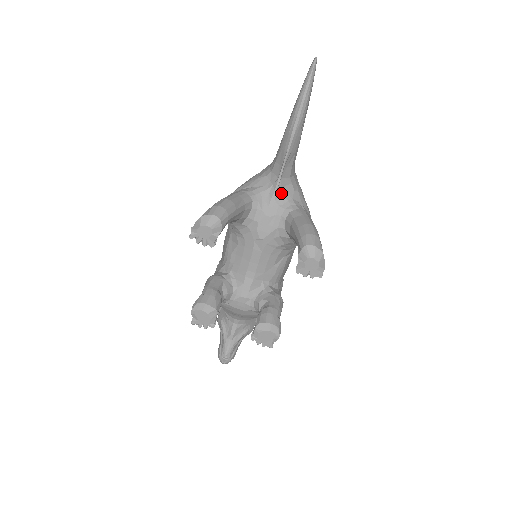
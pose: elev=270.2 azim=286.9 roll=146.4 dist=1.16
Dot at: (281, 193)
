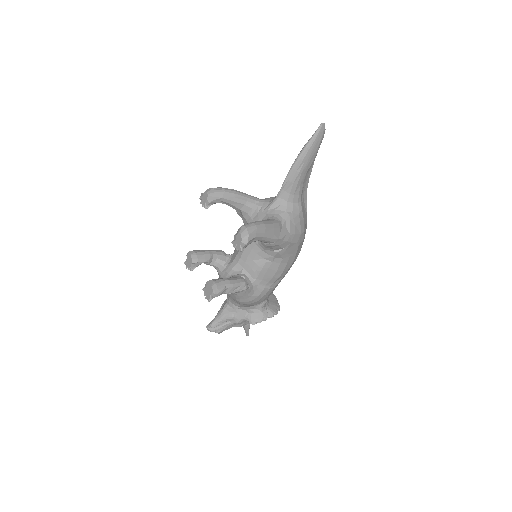
Dot at: (275, 208)
